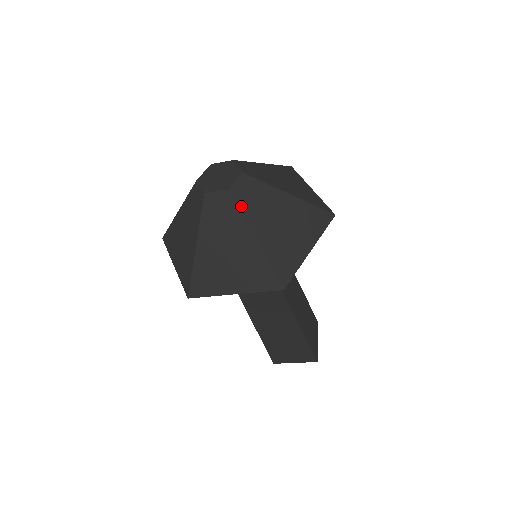
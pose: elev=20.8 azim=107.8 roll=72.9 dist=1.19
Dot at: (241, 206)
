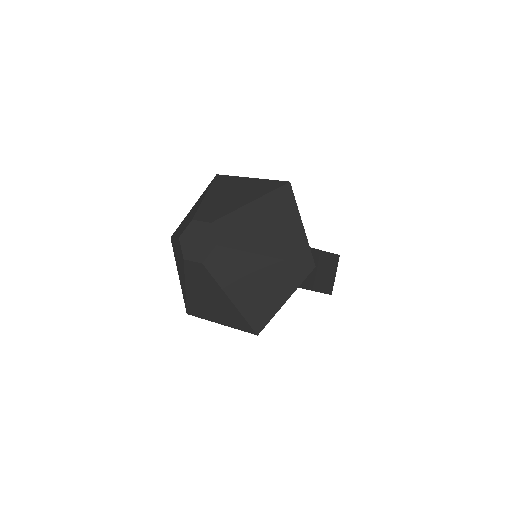
Dot at: (216, 275)
